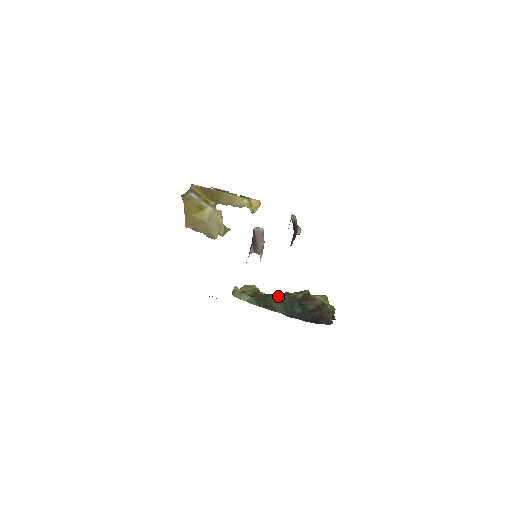
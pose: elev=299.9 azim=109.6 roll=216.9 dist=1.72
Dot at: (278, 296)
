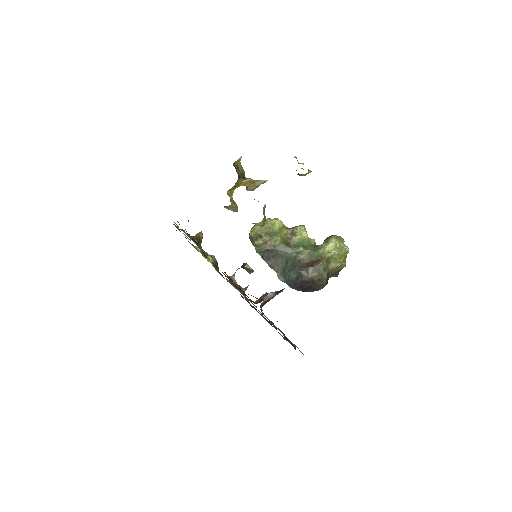
Dot at: (287, 253)
